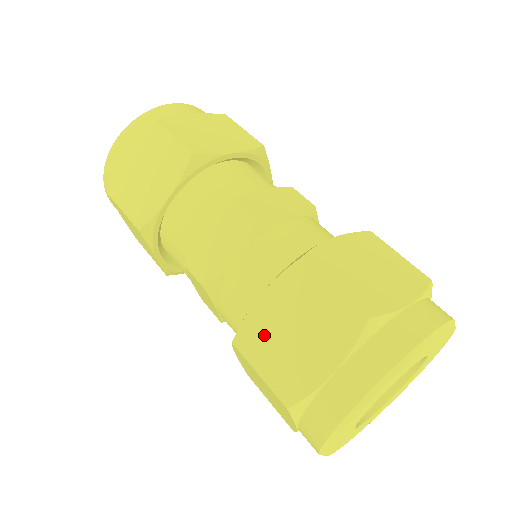
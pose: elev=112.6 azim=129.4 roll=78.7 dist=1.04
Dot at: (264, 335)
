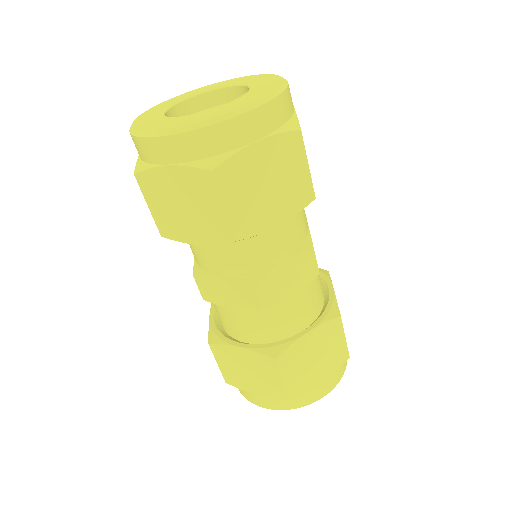
Dot at: (230, 358)
